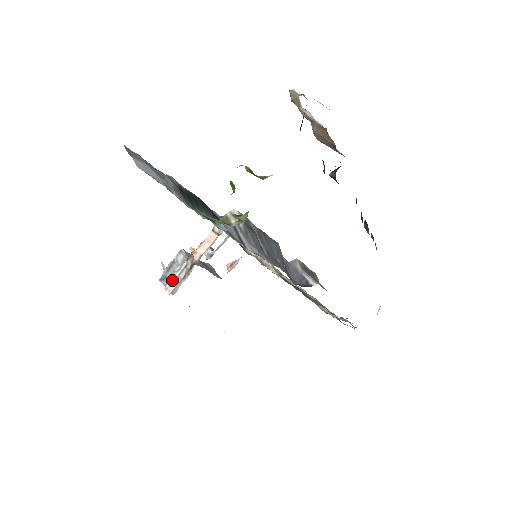
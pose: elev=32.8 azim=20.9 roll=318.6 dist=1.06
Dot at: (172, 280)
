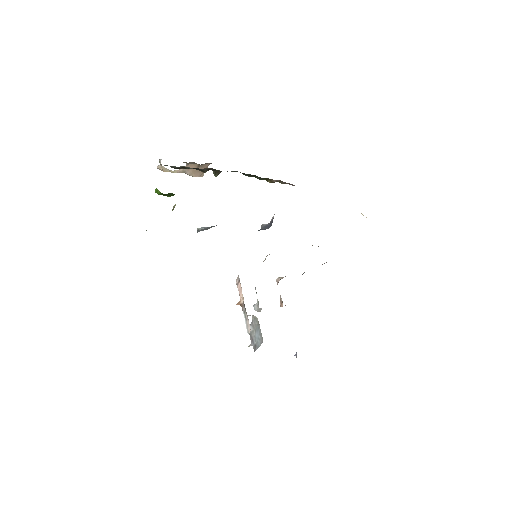
Dot at: (246, 326)
